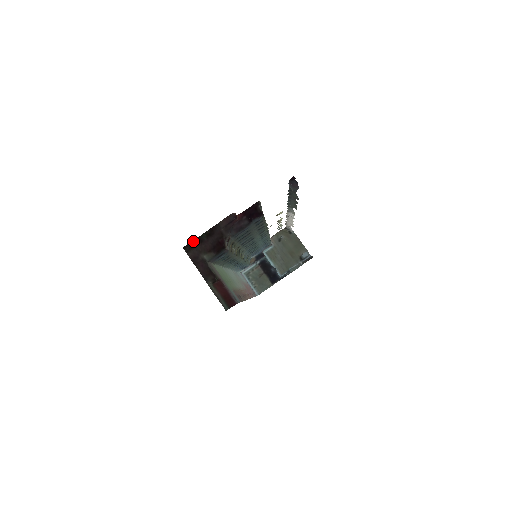
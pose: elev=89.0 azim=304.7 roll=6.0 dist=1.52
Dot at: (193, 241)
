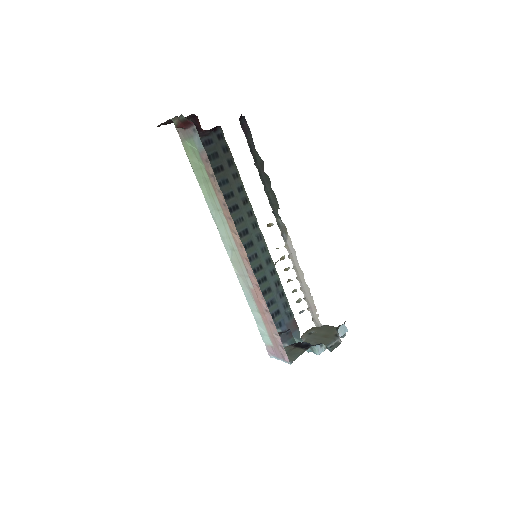
Dot at: occluded
